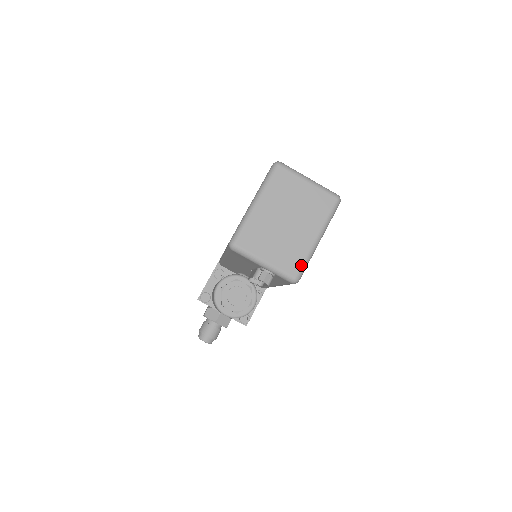
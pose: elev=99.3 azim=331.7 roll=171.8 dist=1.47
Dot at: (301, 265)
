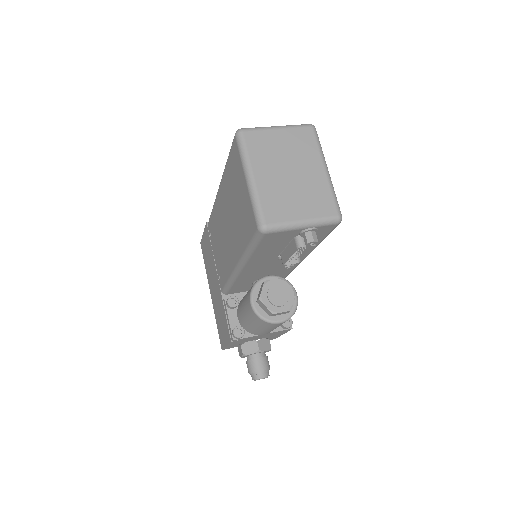
Dot at: (333, 201)
